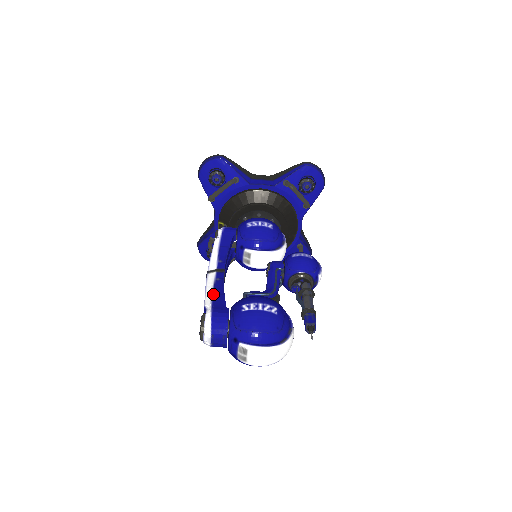
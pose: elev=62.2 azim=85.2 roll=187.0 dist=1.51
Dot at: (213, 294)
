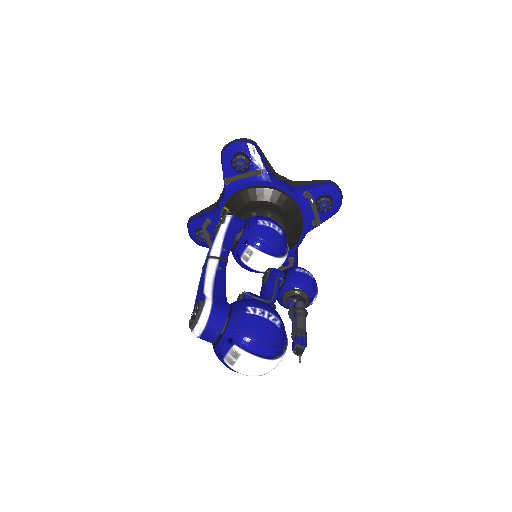
Dot at: (214, 283)
